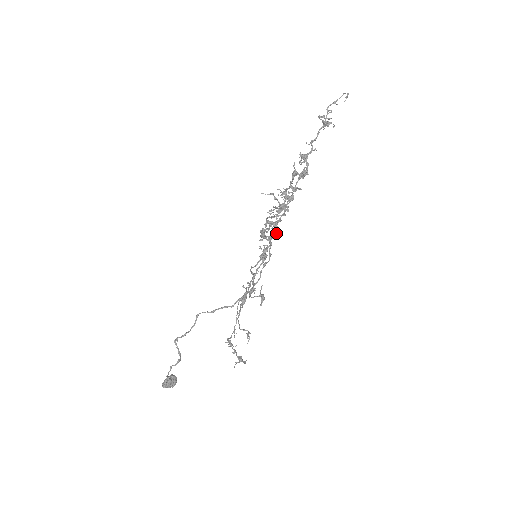
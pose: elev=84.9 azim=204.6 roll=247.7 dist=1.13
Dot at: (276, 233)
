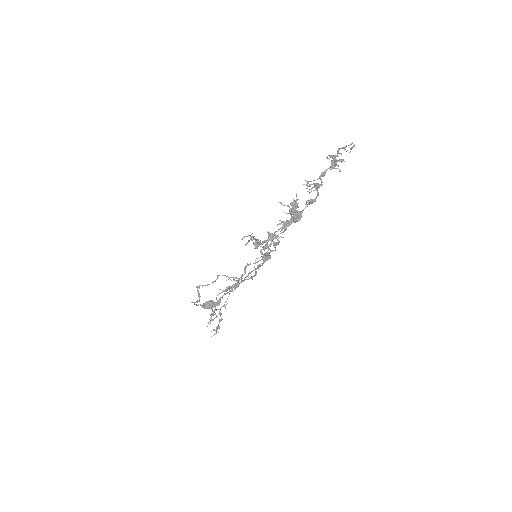
Dot at: (278, 243)
